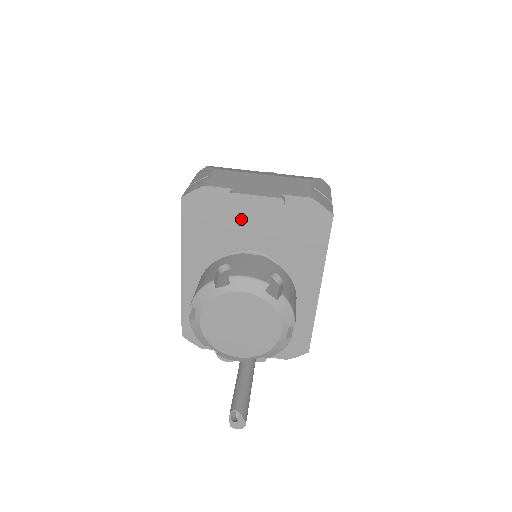
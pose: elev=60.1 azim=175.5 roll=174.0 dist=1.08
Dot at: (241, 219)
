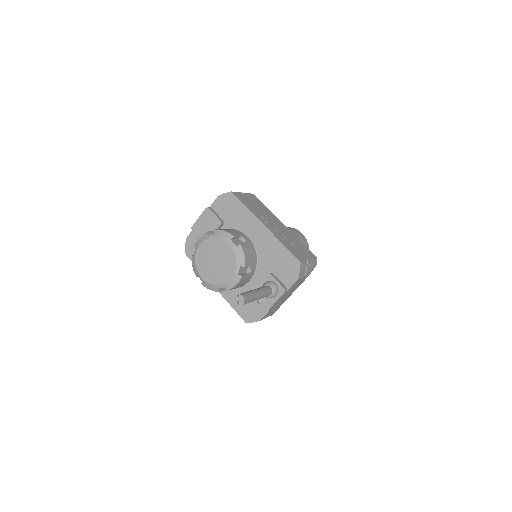
Dot at: occluded
